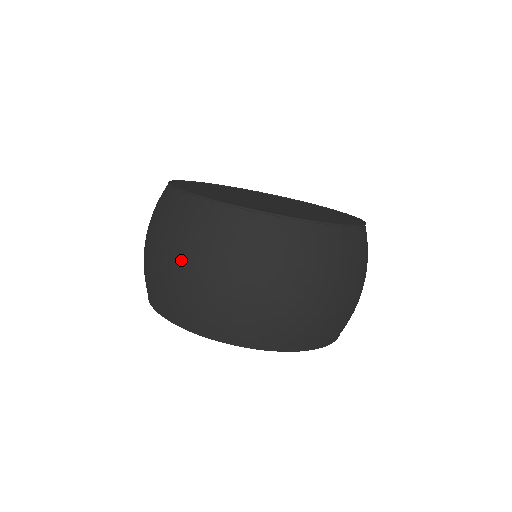
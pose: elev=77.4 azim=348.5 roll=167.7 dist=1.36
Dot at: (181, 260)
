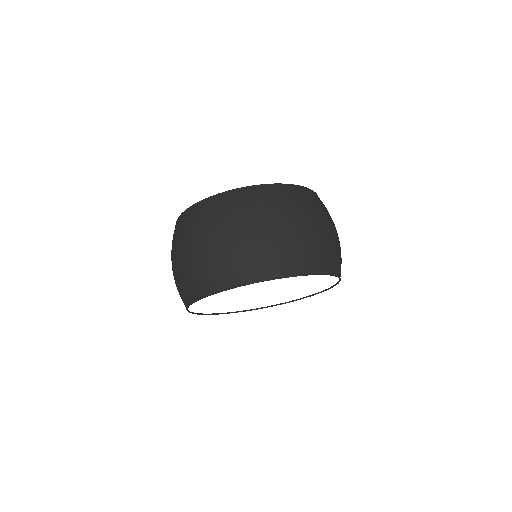
Dot at: occluded
